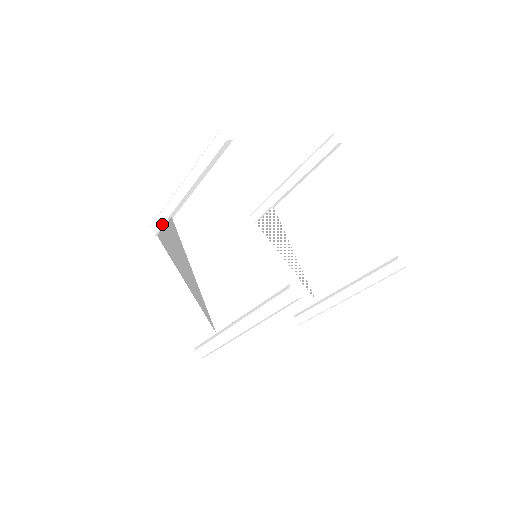
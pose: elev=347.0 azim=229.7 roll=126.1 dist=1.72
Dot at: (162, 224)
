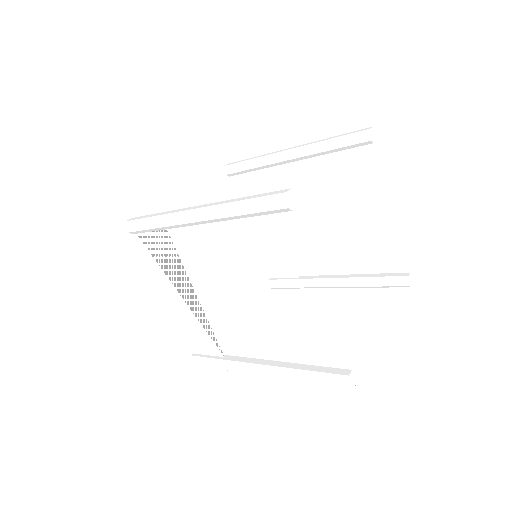
Dot at: (150, 231)
